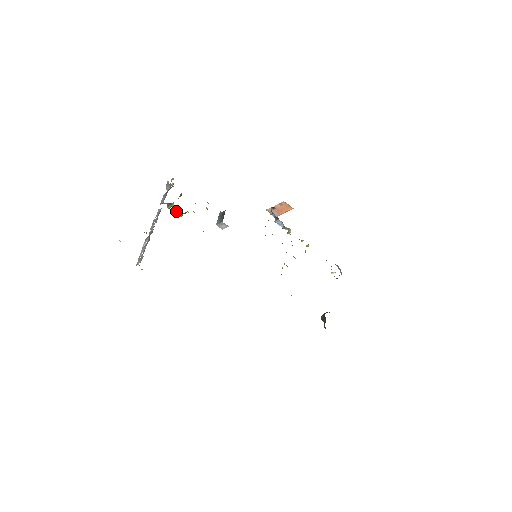
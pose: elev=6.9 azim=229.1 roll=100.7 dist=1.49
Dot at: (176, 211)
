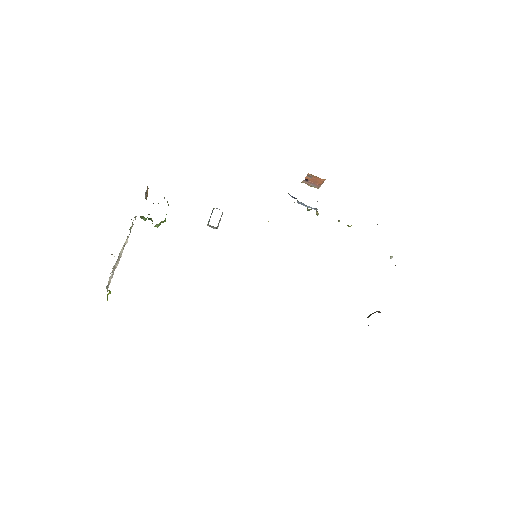
Dot at: occluded
